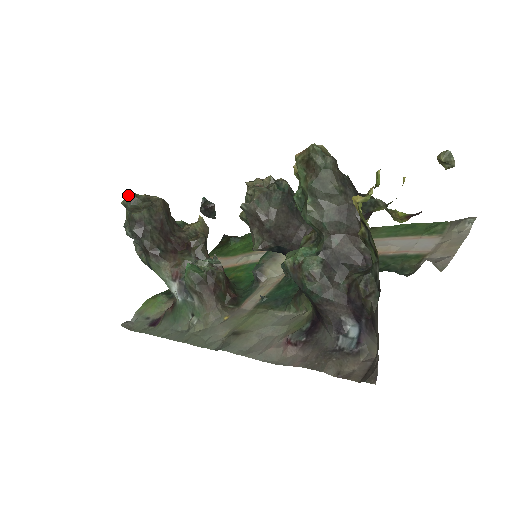
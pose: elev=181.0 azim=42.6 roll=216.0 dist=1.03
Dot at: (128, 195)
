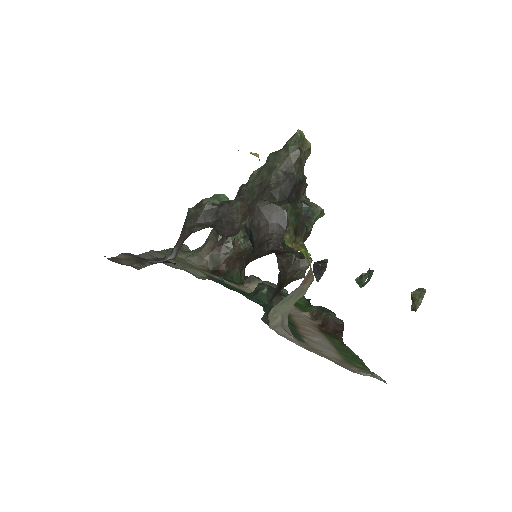
Dot at: occluded
